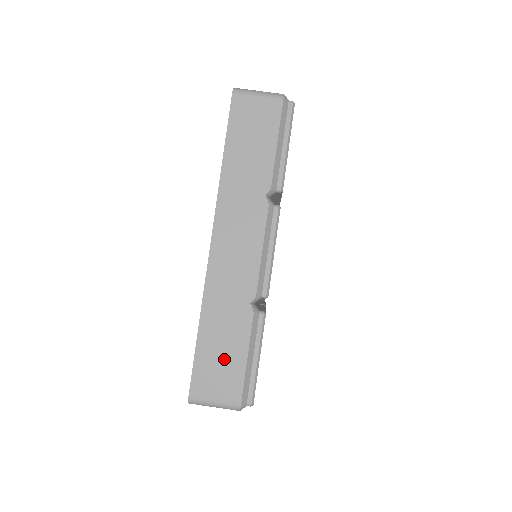
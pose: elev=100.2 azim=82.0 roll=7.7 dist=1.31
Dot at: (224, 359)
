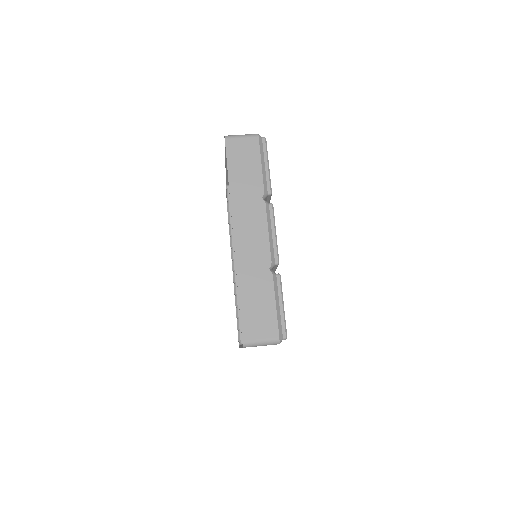
Dot at: (260, 310)
